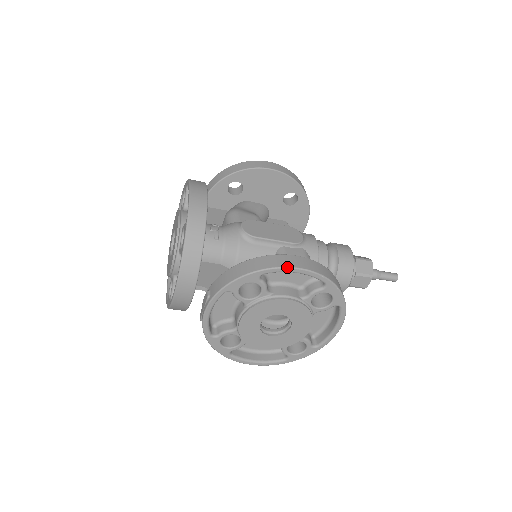
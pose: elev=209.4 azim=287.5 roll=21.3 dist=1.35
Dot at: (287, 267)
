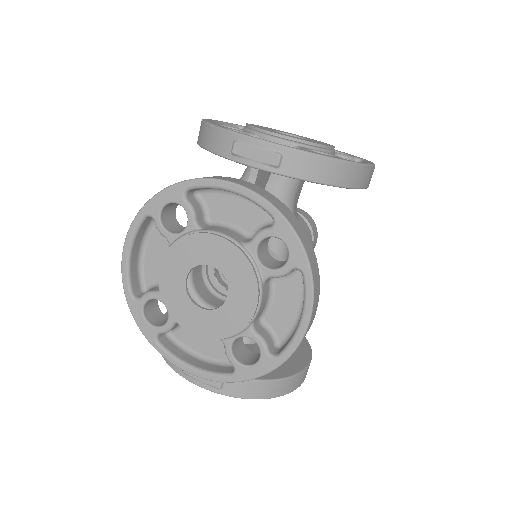
Dot at: occluded
